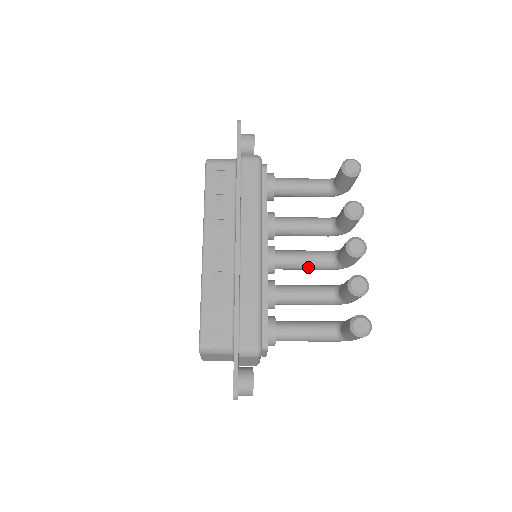
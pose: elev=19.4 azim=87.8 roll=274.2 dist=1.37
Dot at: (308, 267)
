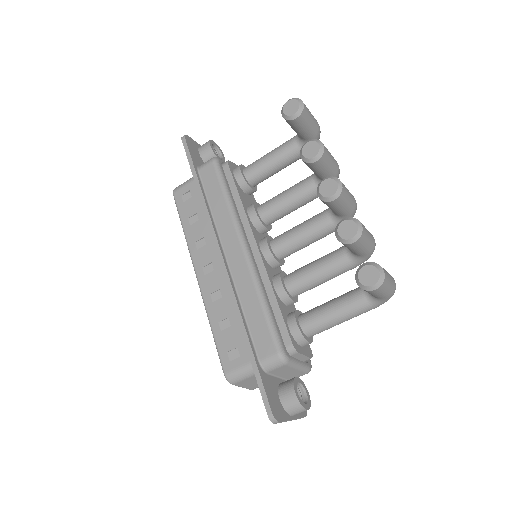
Dot at: (311, 239)
